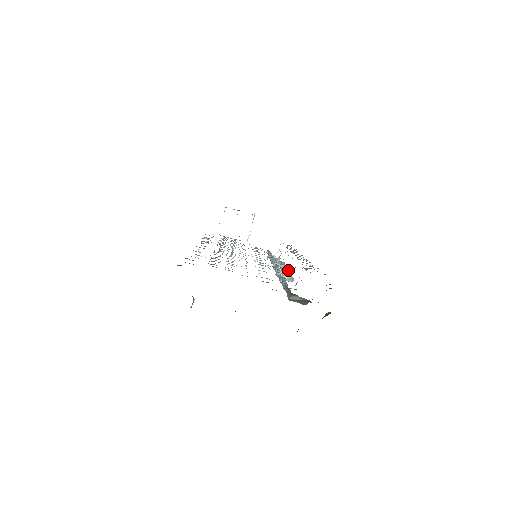
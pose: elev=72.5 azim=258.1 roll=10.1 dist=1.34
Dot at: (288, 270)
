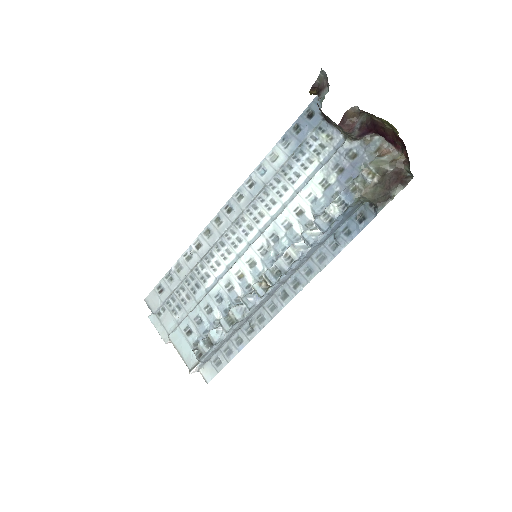
Dot at: (280, 278)
